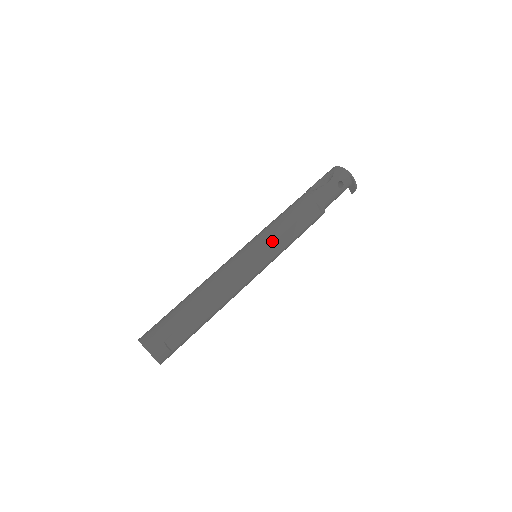
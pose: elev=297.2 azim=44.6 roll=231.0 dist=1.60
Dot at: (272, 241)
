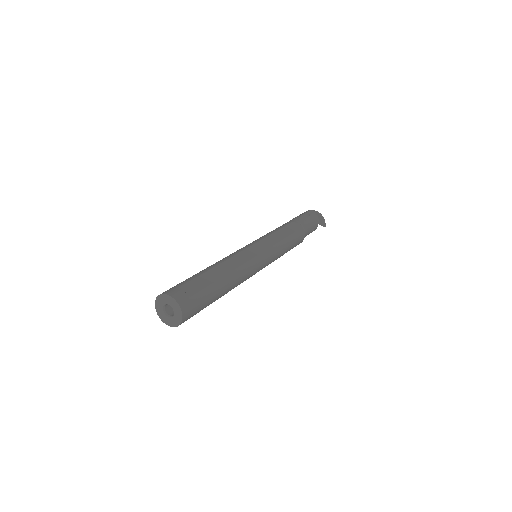
Dot at: (263, 238)
